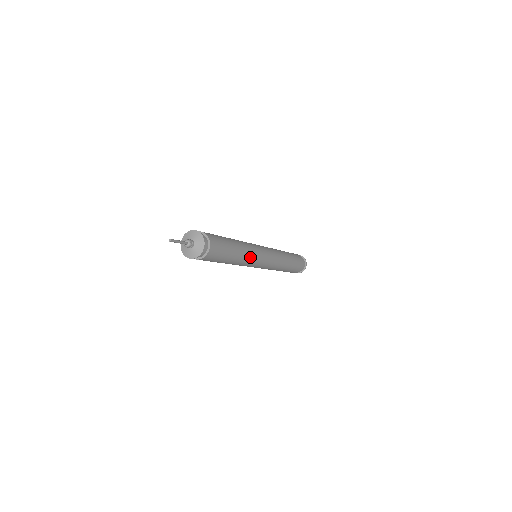
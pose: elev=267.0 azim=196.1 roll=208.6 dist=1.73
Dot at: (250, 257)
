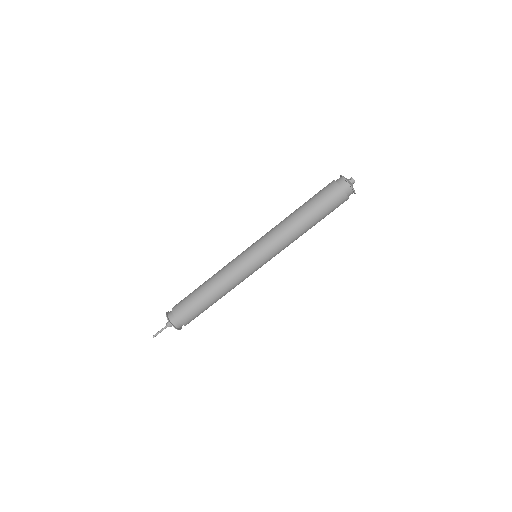
Dot at: (233, 281)
